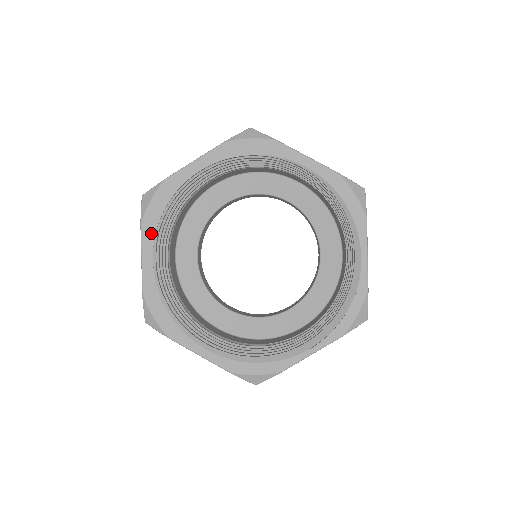
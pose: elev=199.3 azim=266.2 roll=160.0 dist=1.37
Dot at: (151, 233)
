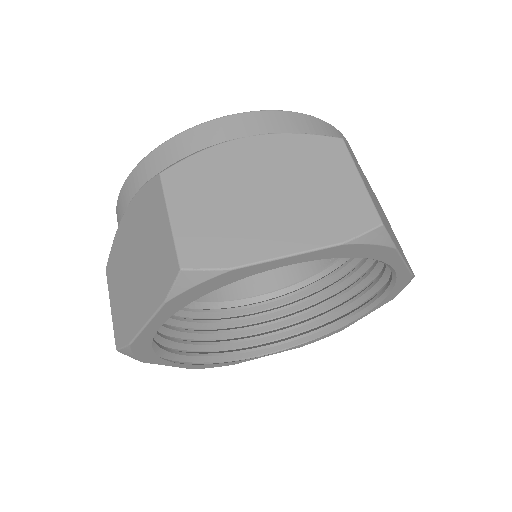
Dot at: (175, 309)
